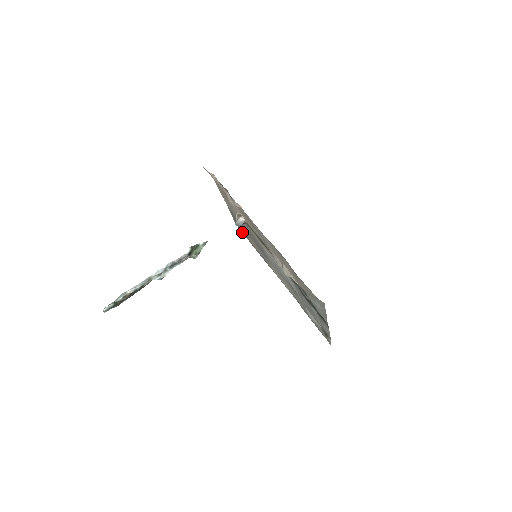
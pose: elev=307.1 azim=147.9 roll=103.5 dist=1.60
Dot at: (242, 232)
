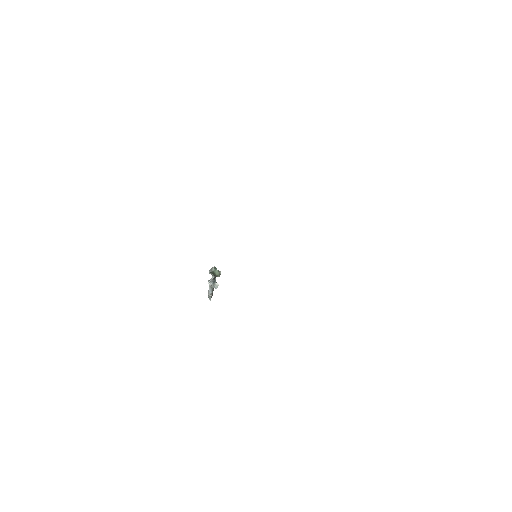
Dot at: occluded
